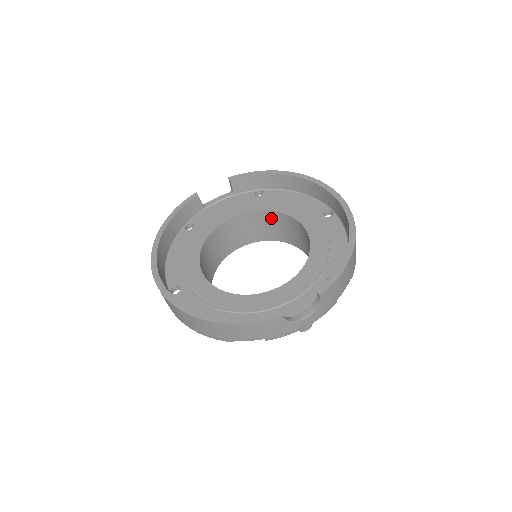
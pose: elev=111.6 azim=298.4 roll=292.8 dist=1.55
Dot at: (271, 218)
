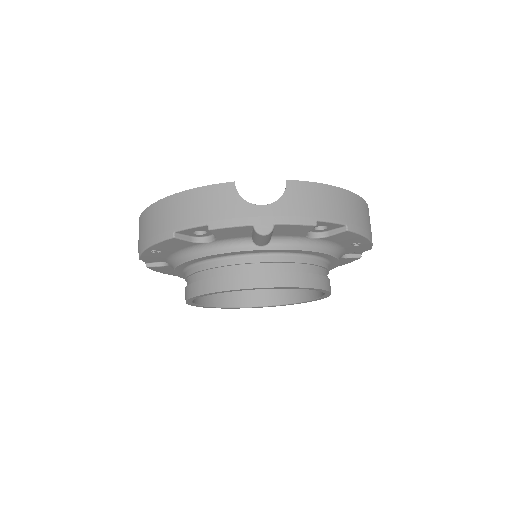
Dot at: occluded
